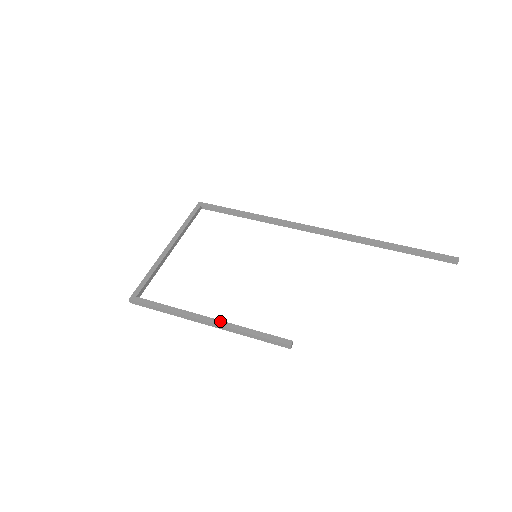
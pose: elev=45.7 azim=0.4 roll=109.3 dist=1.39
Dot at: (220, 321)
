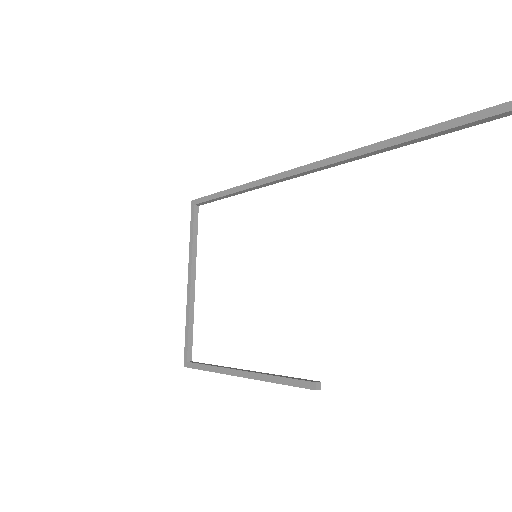
Dot at: (248, 373)
